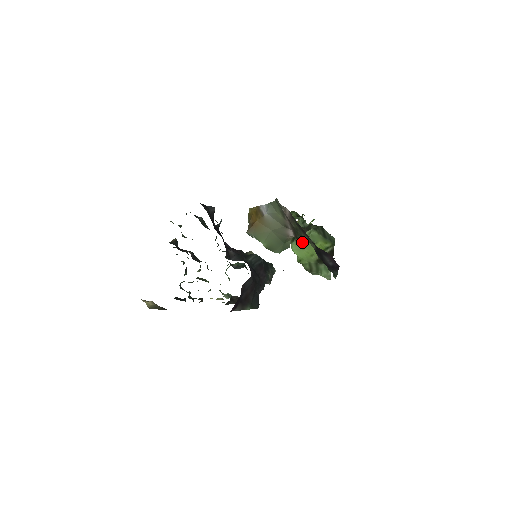
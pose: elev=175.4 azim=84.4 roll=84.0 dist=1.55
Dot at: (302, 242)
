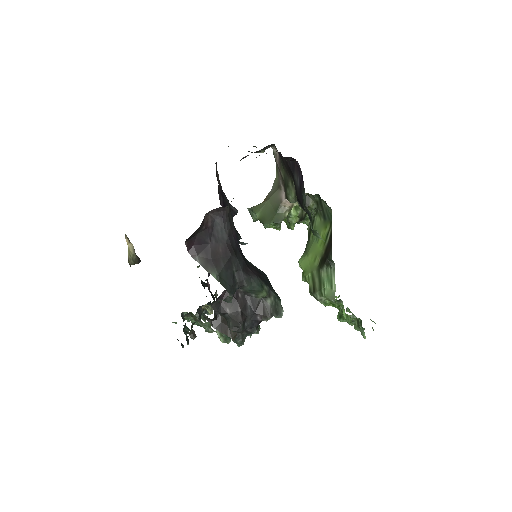
Dot at: (309, 247)
